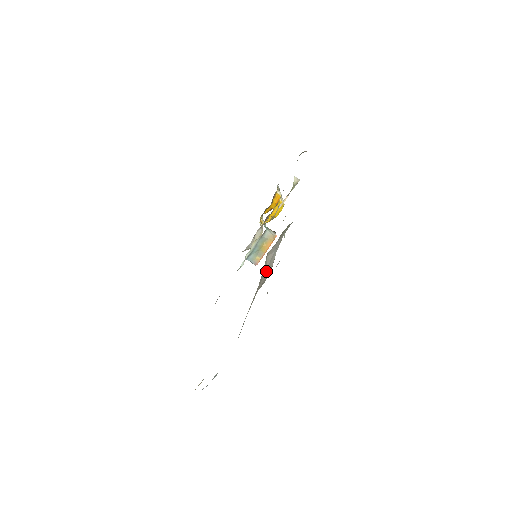
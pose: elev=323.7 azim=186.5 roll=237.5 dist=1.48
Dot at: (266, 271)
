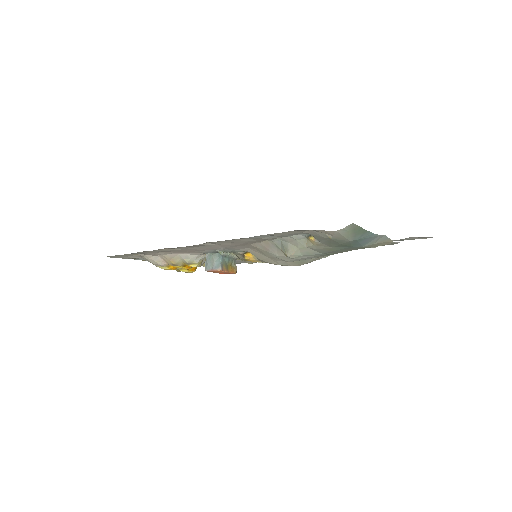
Dot at: occluded
